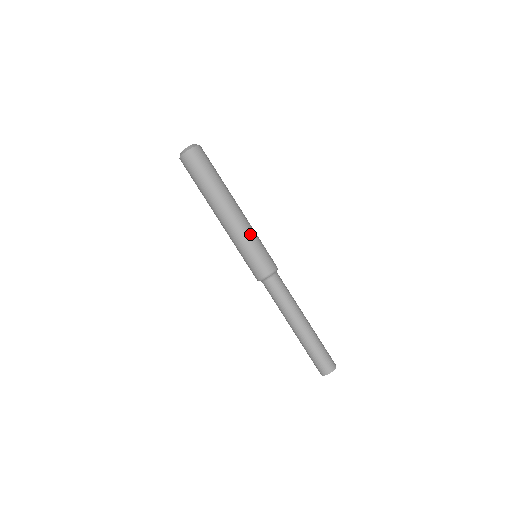
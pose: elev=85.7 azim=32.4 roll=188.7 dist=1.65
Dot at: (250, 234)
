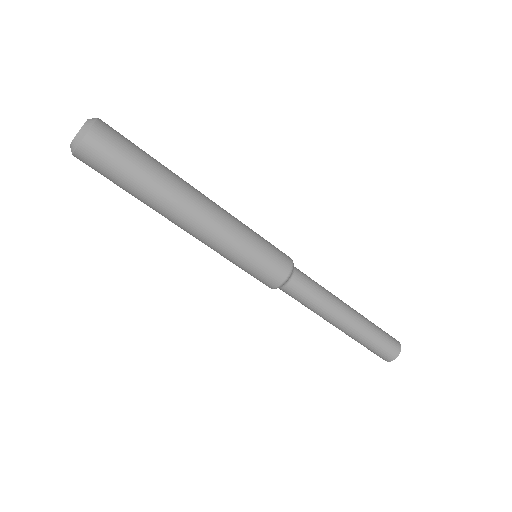
Dot at: (233, 244)
